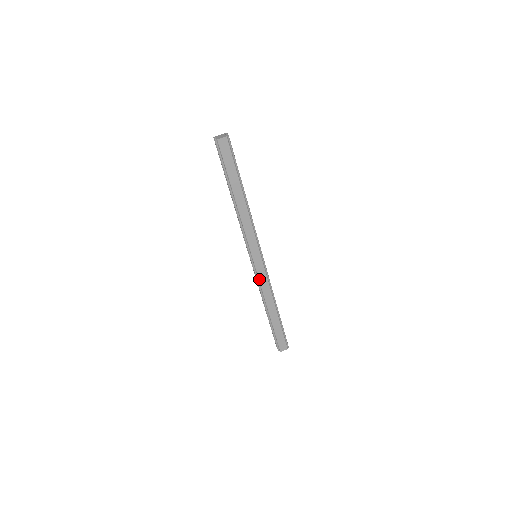
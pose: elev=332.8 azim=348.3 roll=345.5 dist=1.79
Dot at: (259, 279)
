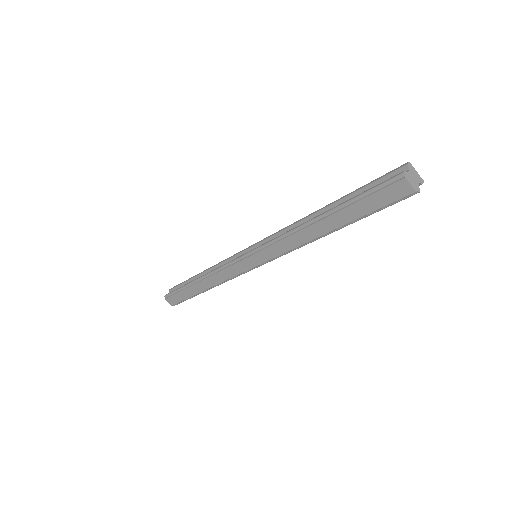
Dot at: (229, 267)
